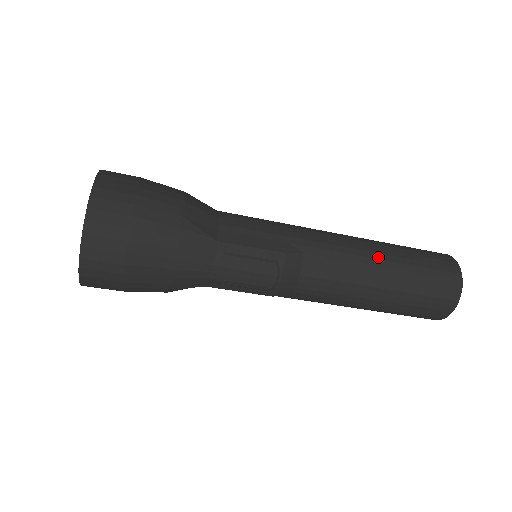
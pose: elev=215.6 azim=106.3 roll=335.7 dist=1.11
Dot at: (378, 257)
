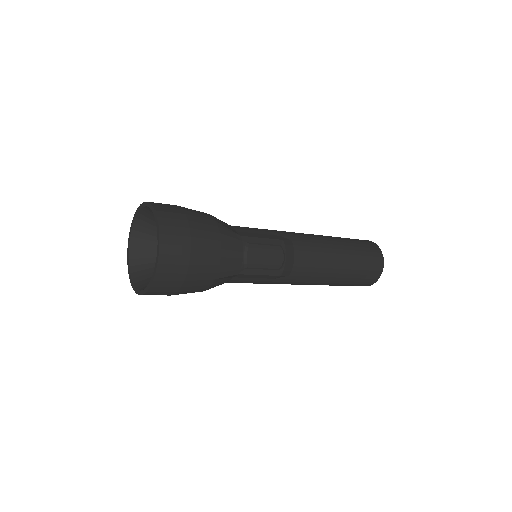
Dot at: (332, 240)
